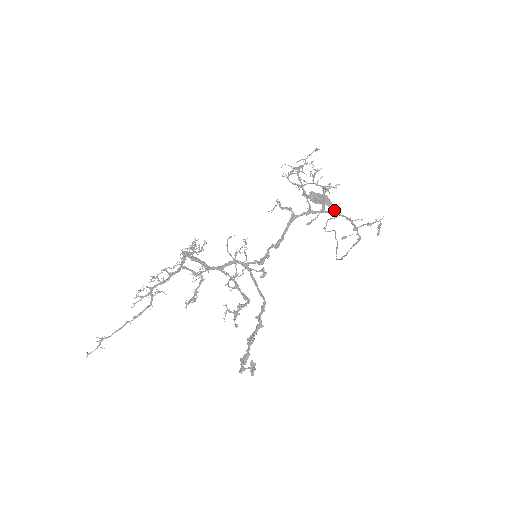
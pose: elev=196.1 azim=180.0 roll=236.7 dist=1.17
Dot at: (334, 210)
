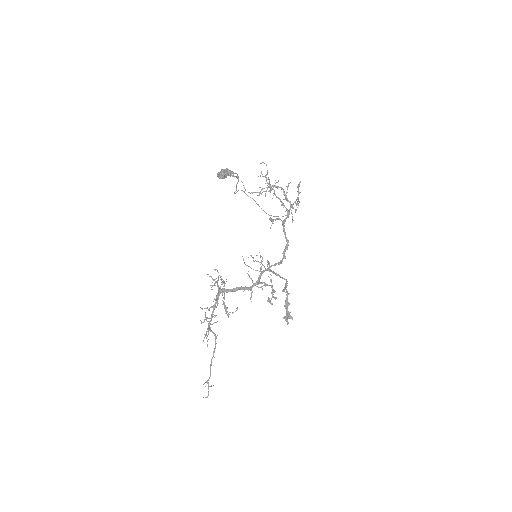
Dot at: (236, 176)
